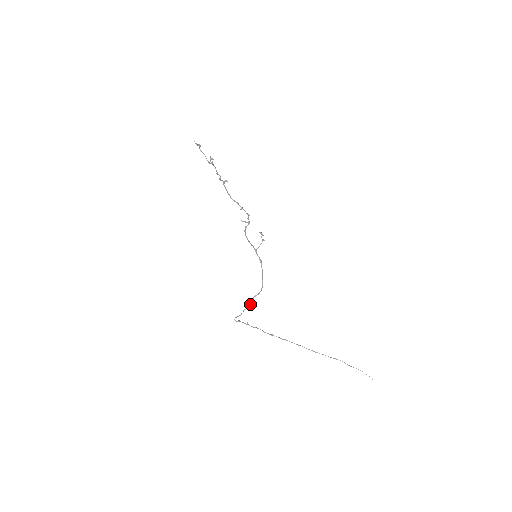
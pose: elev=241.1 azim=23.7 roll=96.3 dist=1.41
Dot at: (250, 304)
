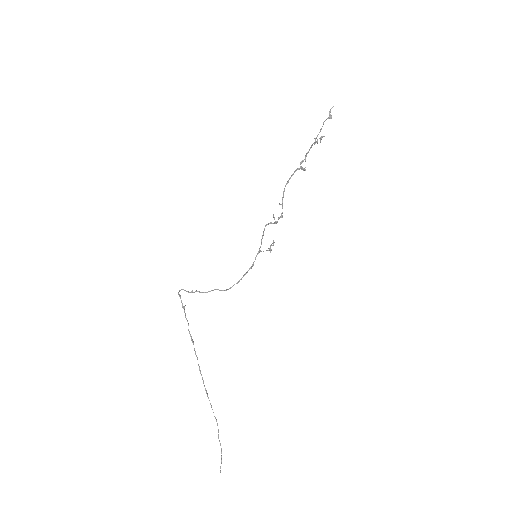
Dot at: occluded
